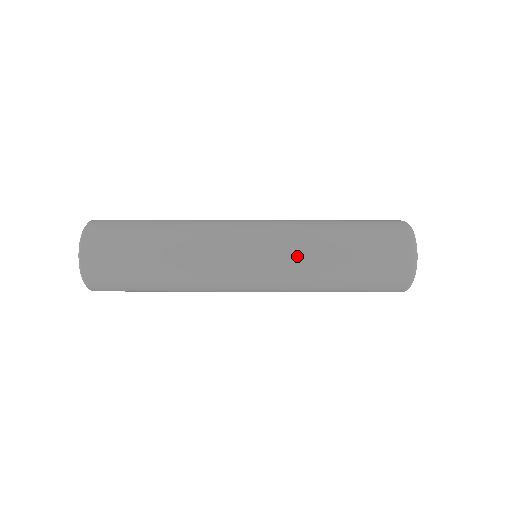
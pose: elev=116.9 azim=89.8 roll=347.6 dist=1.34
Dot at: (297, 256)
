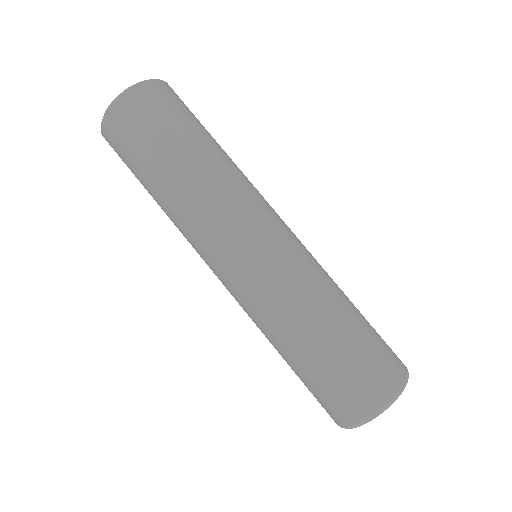
Dot at: (283, 294)
